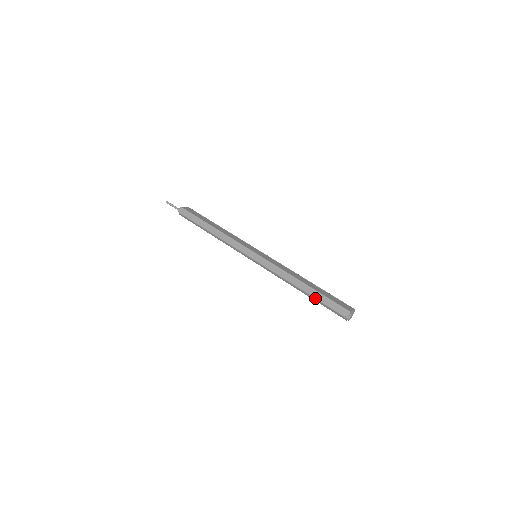
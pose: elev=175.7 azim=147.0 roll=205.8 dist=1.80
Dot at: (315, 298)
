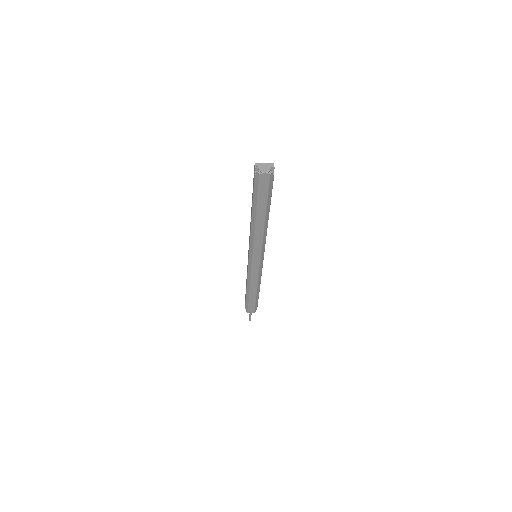
Dot at: (252, 202)
